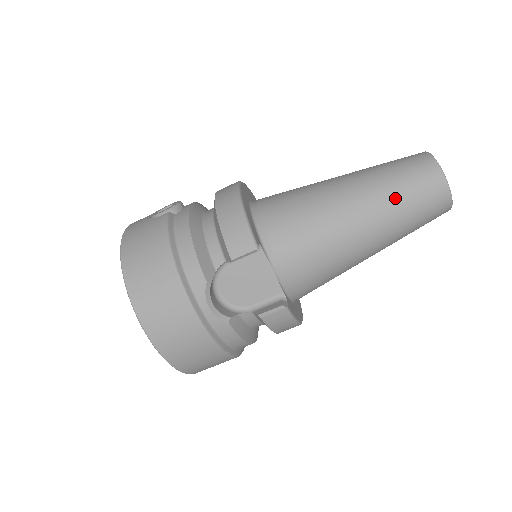
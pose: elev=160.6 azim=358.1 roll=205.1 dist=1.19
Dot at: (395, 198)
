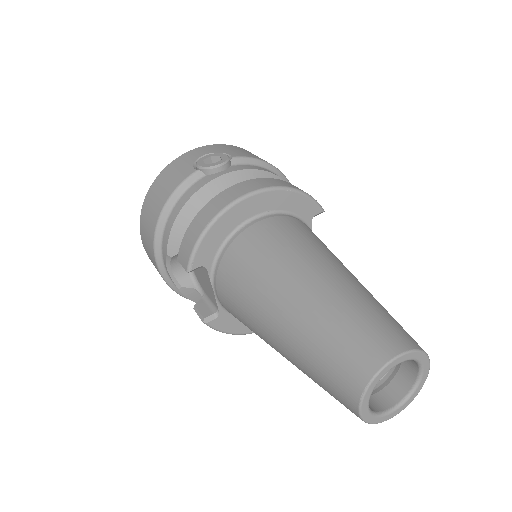
Dot at: (308, 356)
